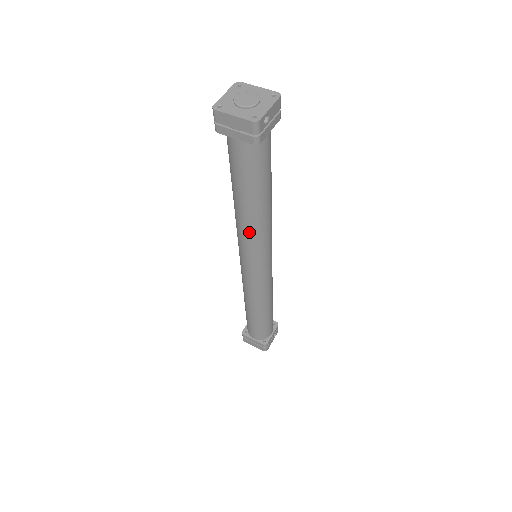
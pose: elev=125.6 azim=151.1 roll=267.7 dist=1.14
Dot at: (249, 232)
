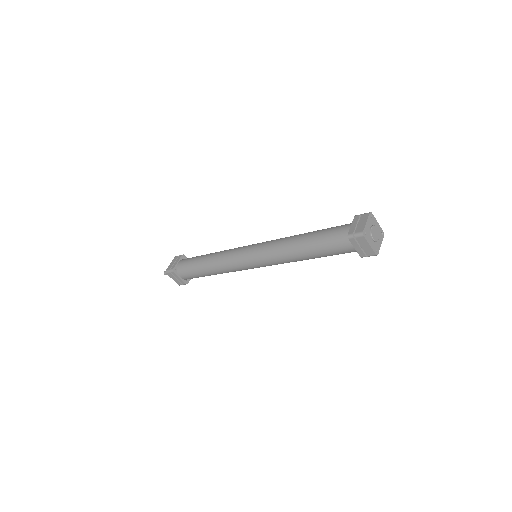
Dot at: (286, 261)
